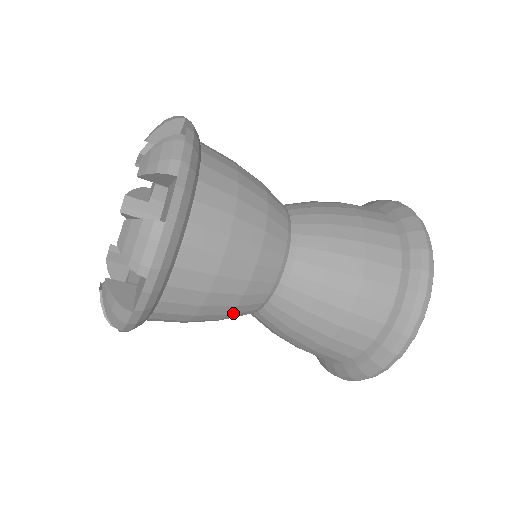
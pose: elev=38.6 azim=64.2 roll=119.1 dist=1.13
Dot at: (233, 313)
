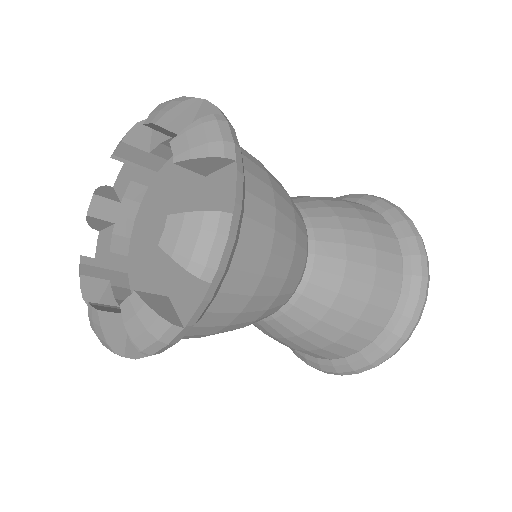
Dot at: (259, 318)
